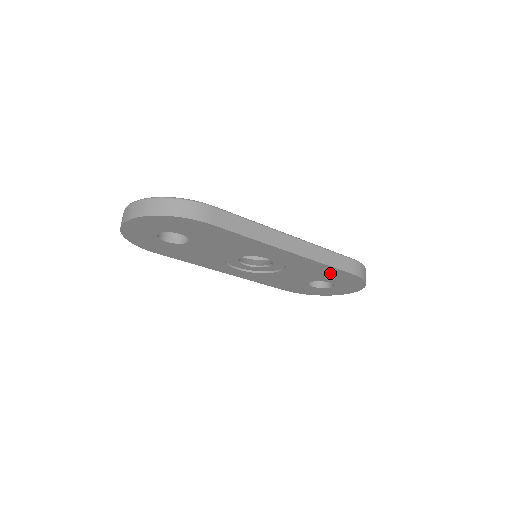
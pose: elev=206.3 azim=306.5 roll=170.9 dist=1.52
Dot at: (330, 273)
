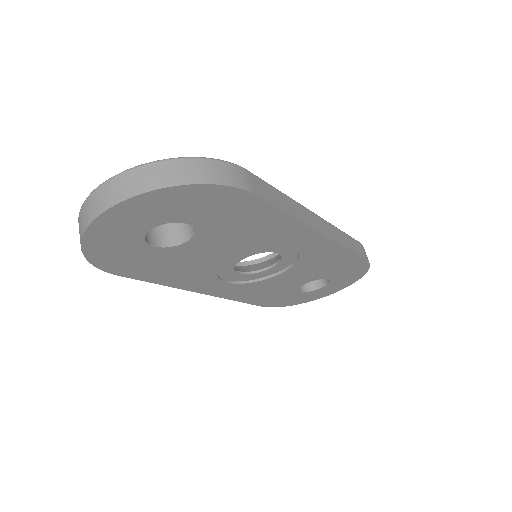
Dot at: (341, 263)
